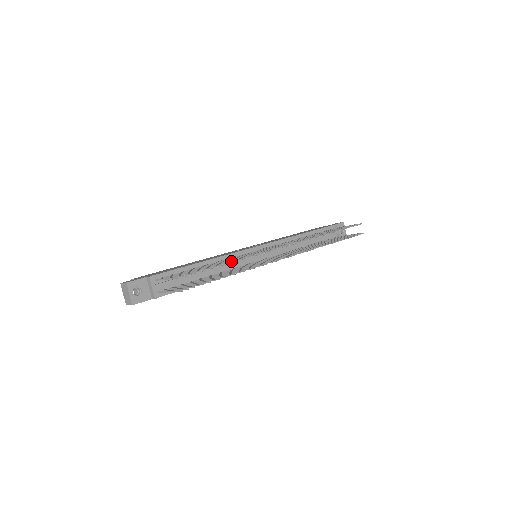
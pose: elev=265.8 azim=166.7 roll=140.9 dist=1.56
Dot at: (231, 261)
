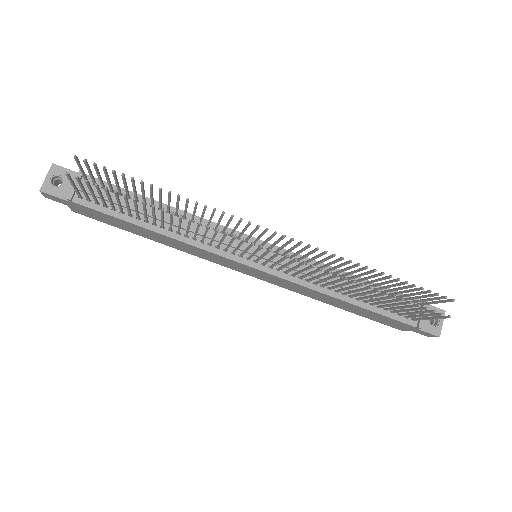
Dot at: (169, 191)
